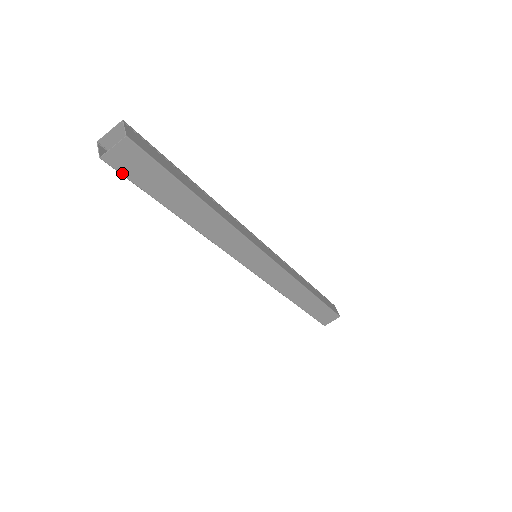
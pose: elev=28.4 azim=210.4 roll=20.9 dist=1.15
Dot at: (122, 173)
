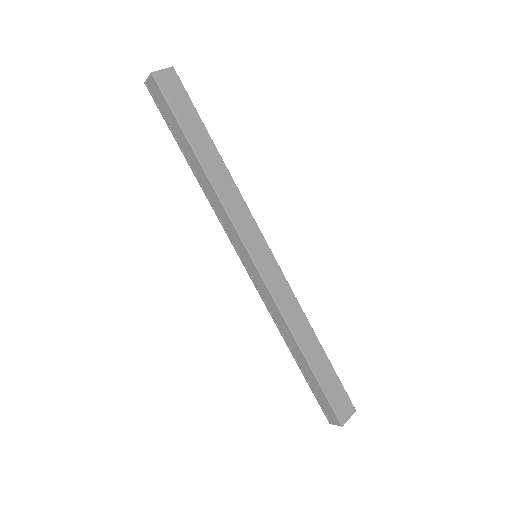
Dot at: (163, 92)
